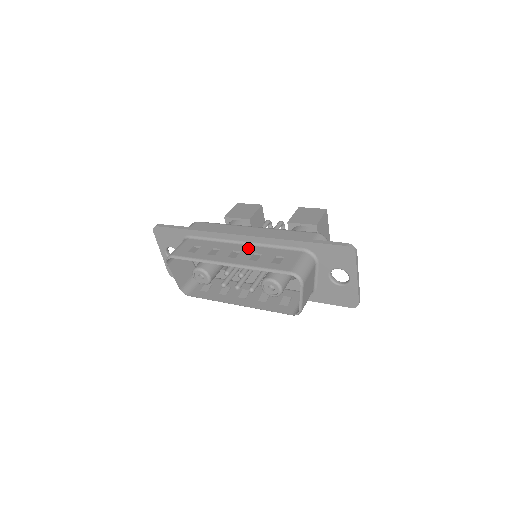
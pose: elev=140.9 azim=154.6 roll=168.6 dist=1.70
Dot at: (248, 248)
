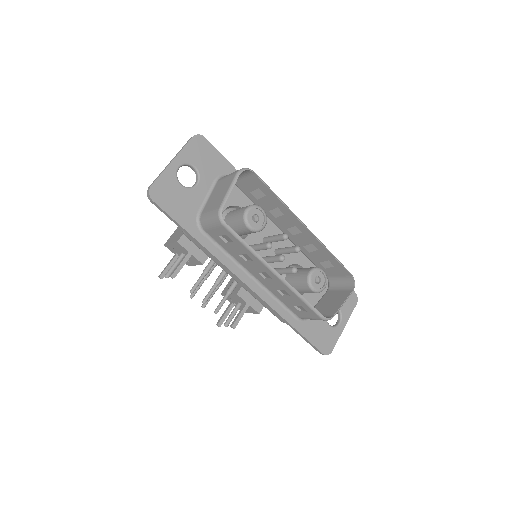
Dot at: occluded
